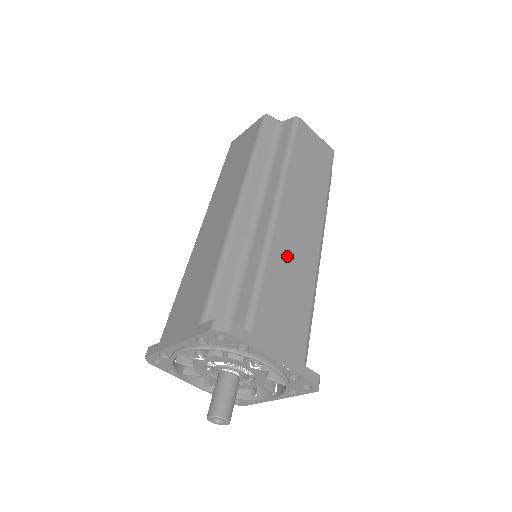
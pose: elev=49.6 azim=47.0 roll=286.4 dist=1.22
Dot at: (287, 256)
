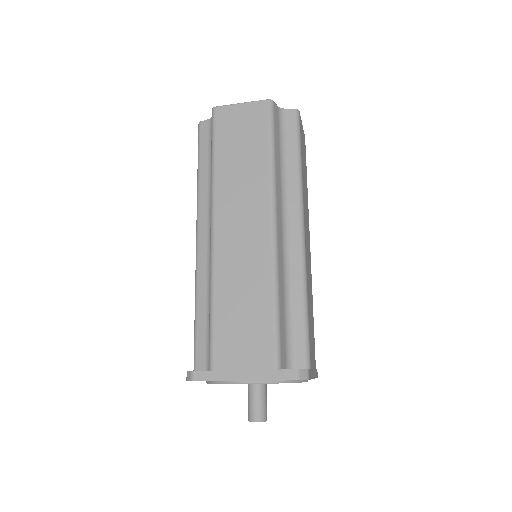
Dot at: (234, 275)
